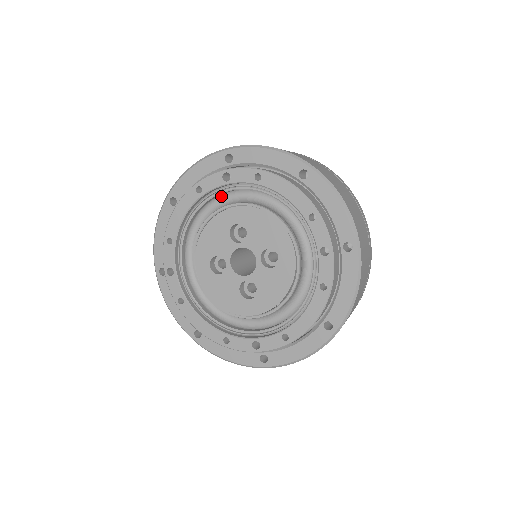
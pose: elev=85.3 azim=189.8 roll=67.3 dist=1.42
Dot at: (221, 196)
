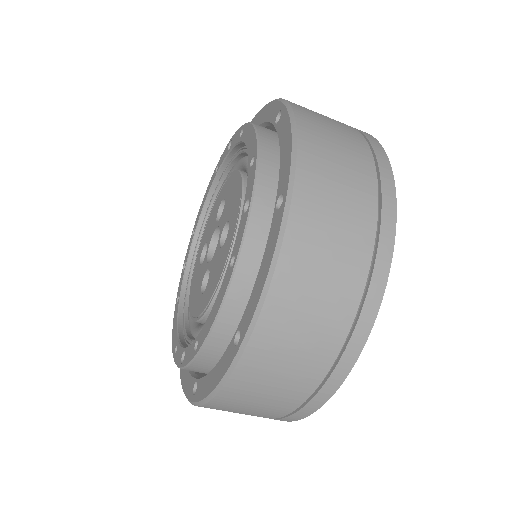
Dot at: occluded
